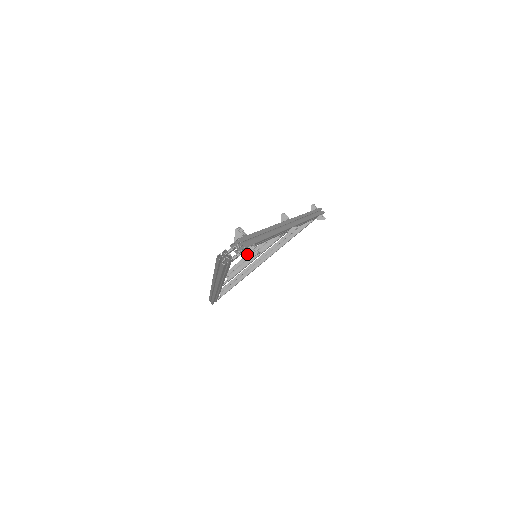
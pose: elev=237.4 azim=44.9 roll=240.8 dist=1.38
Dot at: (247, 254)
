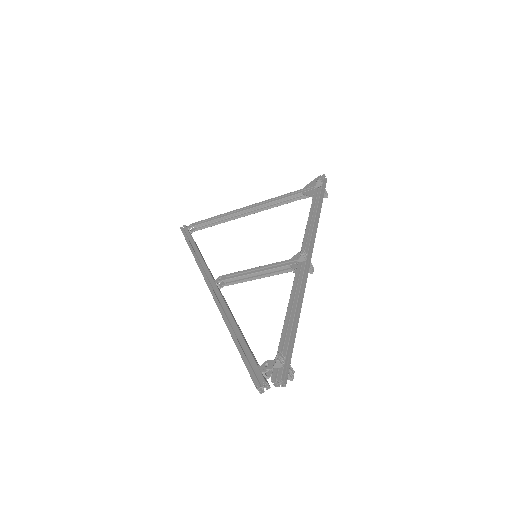
Dot at: (253, 273)
